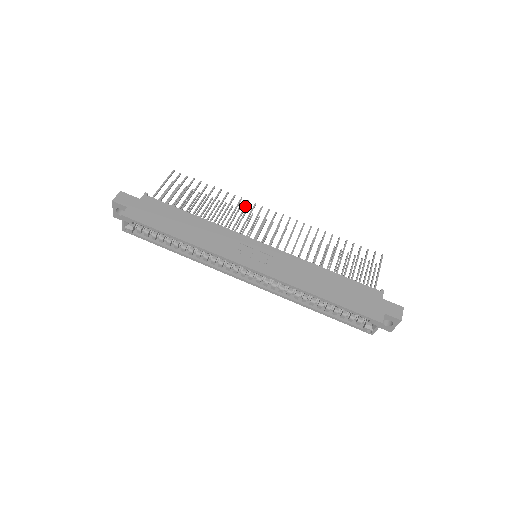
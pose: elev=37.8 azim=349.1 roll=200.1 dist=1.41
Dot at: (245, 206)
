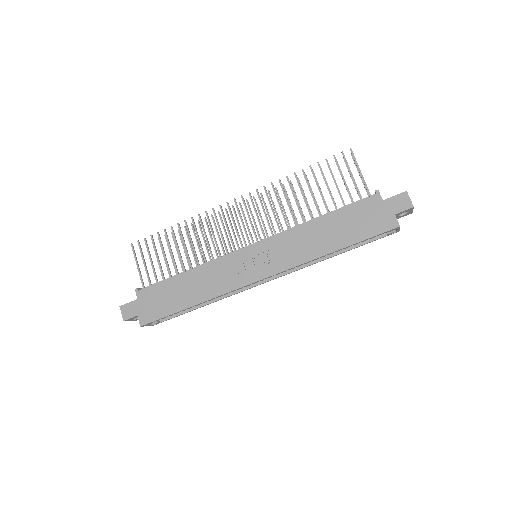
Dot at: (208, 221)
